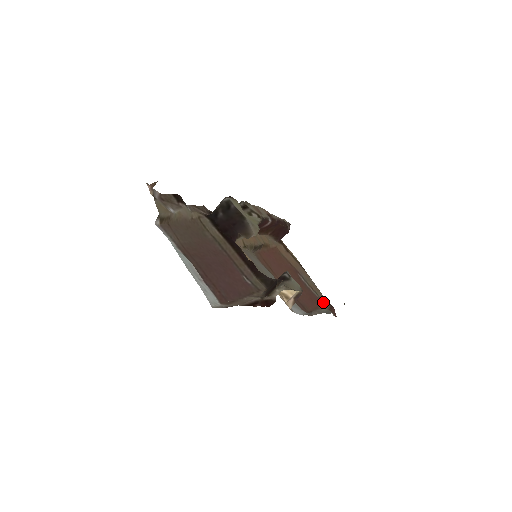
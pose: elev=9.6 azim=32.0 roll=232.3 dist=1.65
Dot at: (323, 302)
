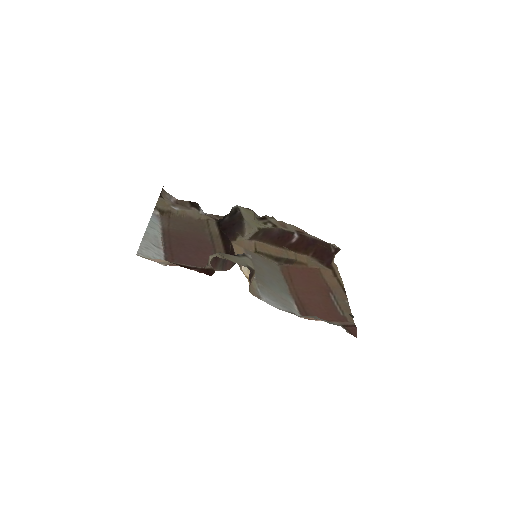
Dot at: (345, 320)
